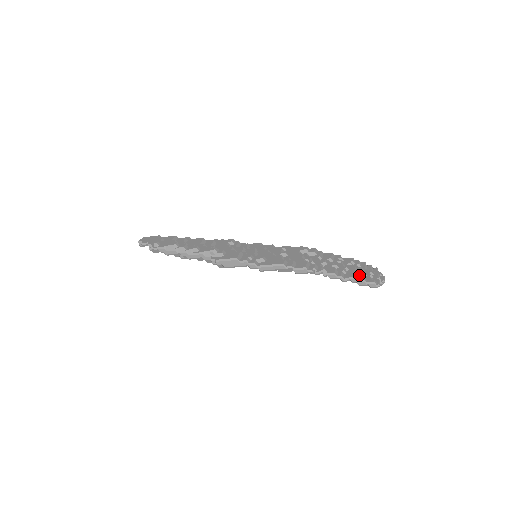
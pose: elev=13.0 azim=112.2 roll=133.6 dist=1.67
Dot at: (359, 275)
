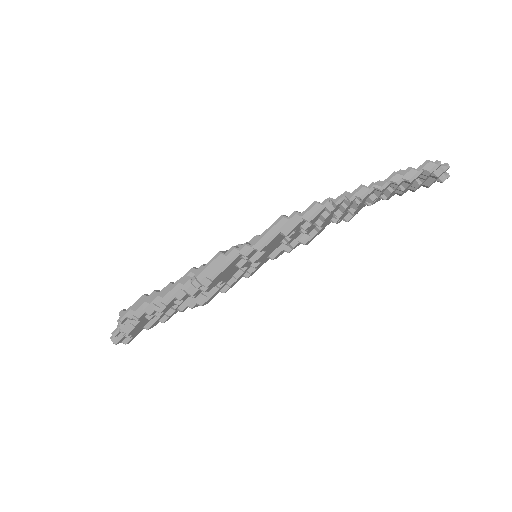
Dot at: occluded
